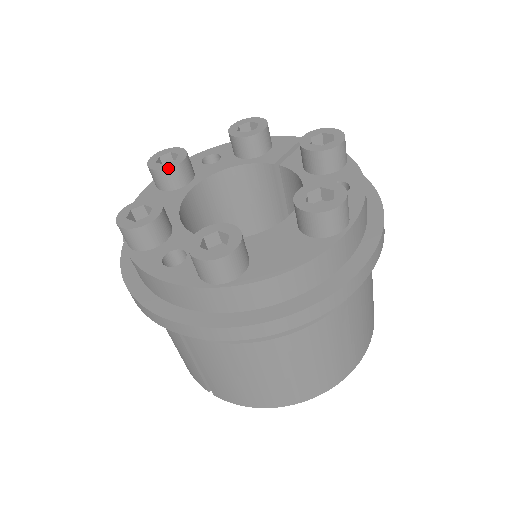
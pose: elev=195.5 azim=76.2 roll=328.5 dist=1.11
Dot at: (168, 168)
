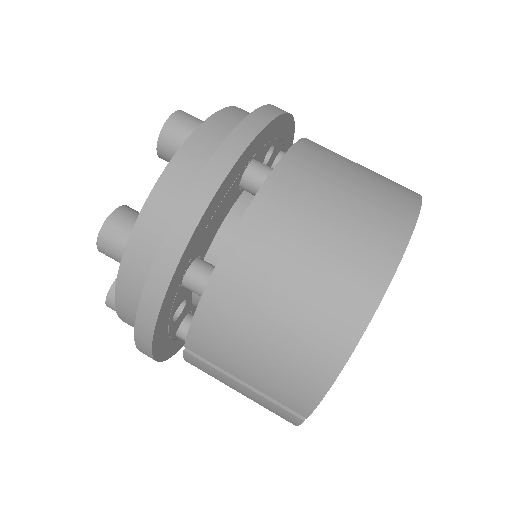
Dot at: occluded
